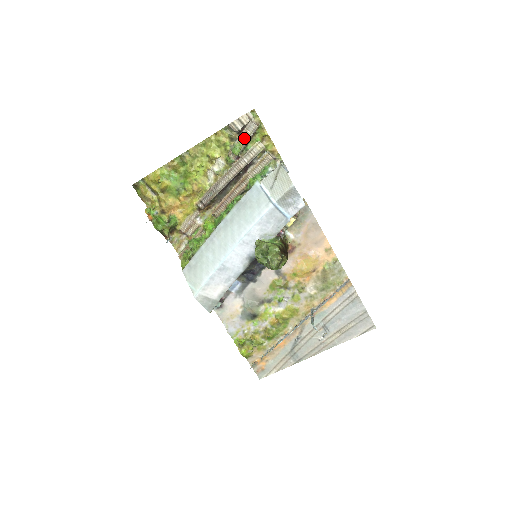
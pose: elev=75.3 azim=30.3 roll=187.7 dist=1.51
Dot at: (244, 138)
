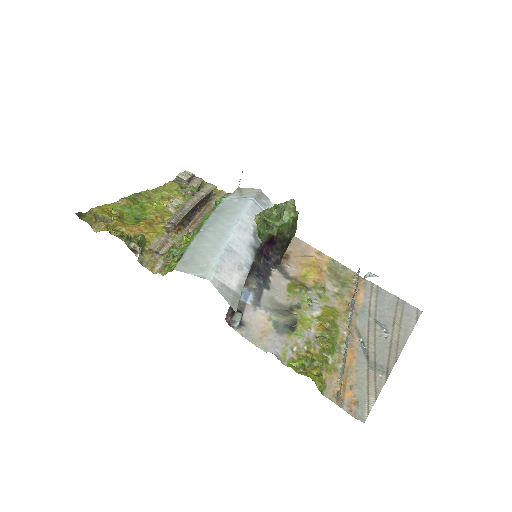
Dot at: (194, 184)
